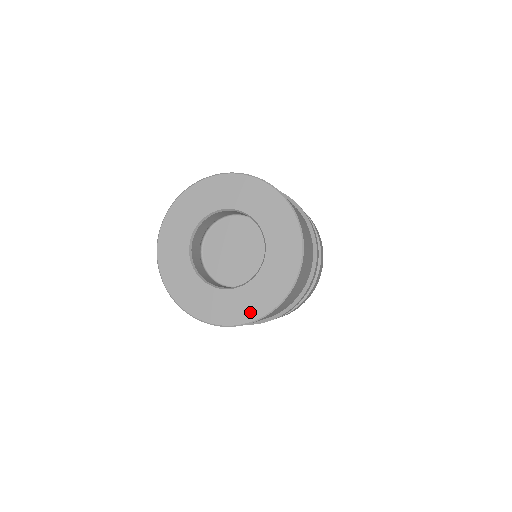
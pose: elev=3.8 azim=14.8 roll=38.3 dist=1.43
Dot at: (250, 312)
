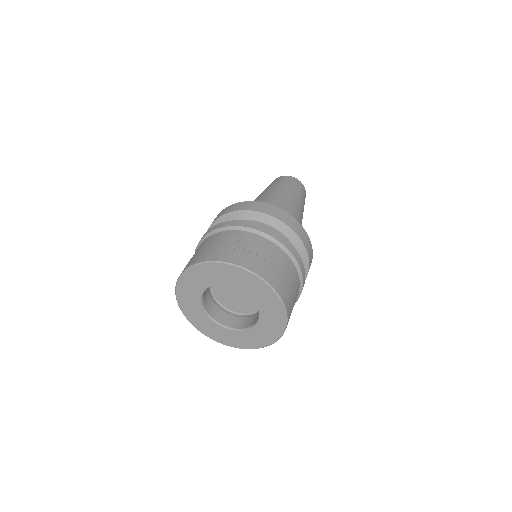
Dot at: (265, 341)
